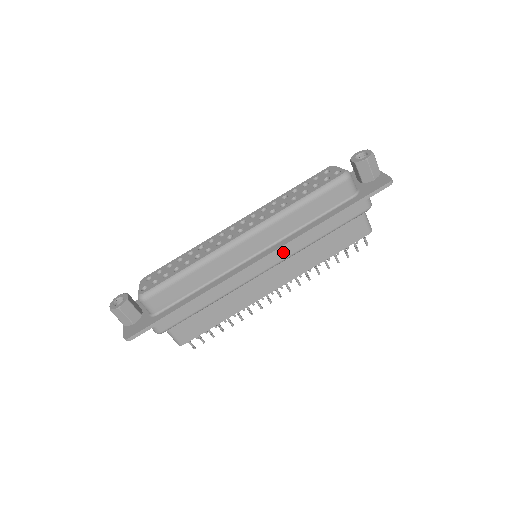
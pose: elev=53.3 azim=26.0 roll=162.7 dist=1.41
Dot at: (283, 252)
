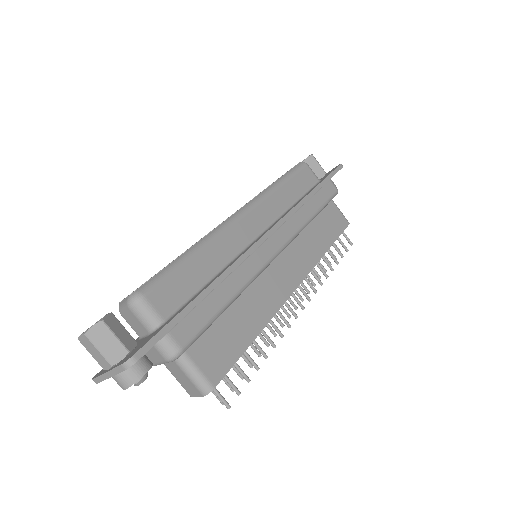
Dot at: (287, 228)
